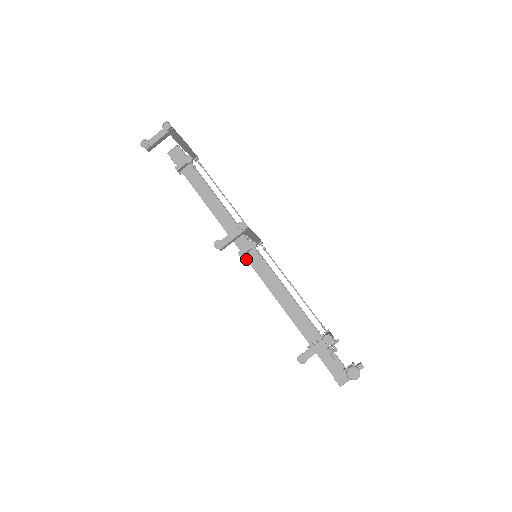
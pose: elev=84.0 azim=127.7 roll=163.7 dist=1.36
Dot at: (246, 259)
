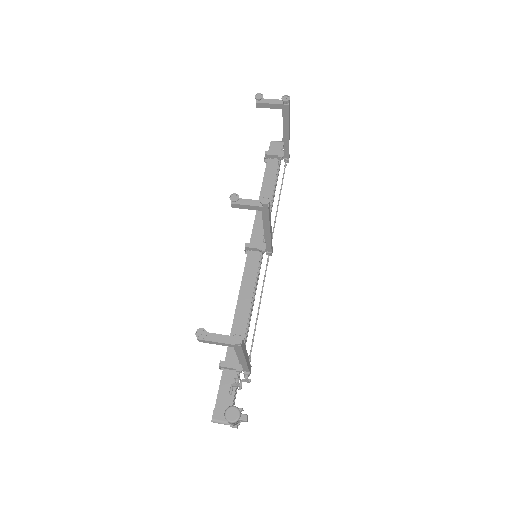
Dot at: (247, 255)
